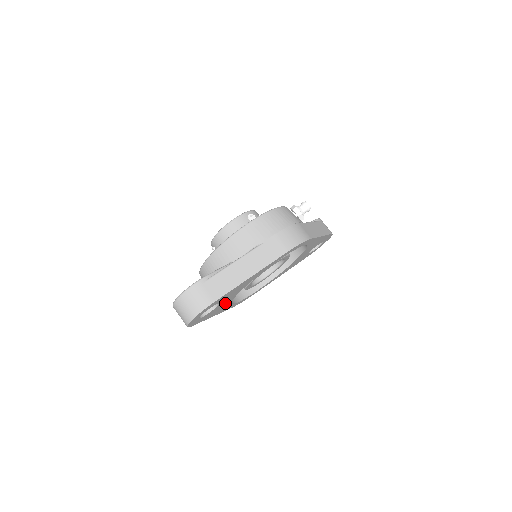
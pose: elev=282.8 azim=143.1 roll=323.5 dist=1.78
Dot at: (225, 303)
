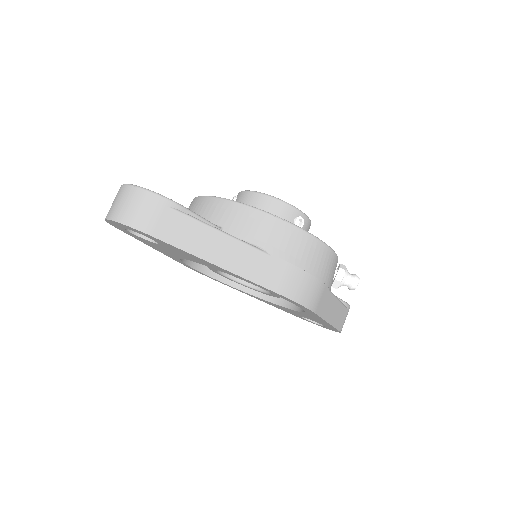
Dot at: occluded
